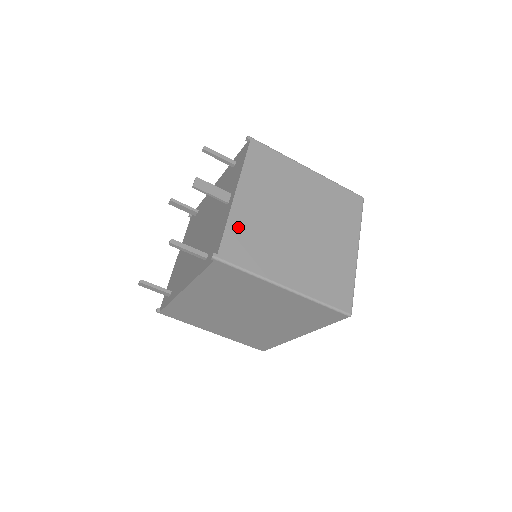
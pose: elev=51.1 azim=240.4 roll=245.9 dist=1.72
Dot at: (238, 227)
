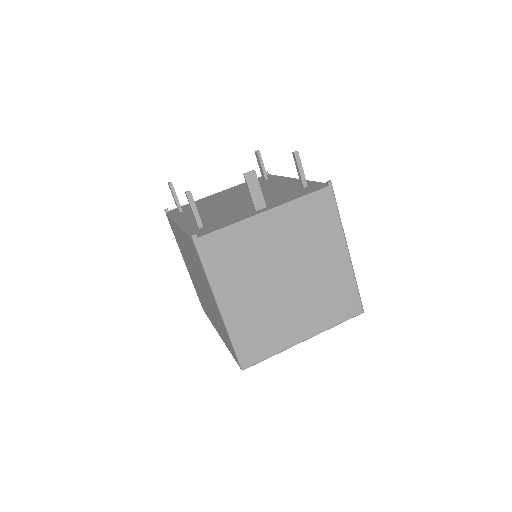
Dot at: (236, 235)
